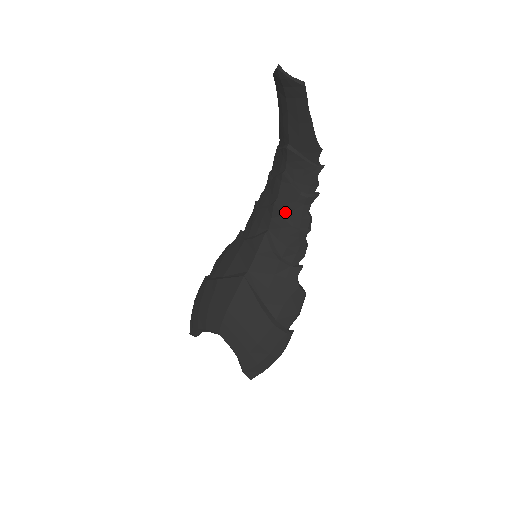
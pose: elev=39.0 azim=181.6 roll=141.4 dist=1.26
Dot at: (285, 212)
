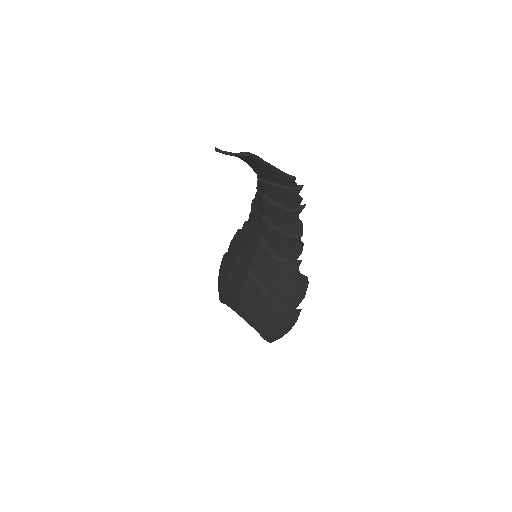
Dot at: (274, 223)
